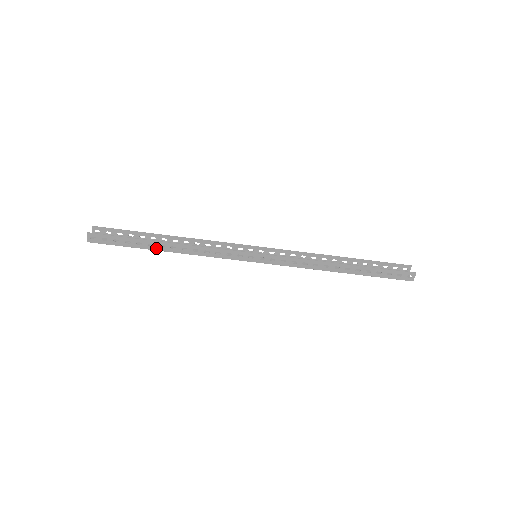
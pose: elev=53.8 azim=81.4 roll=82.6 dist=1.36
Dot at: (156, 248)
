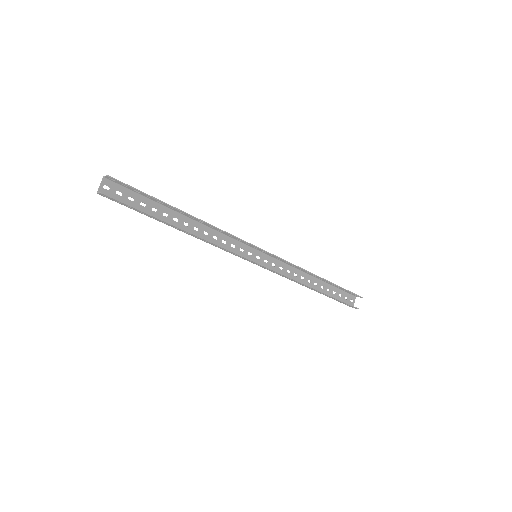
Dot at: (169, 225)
